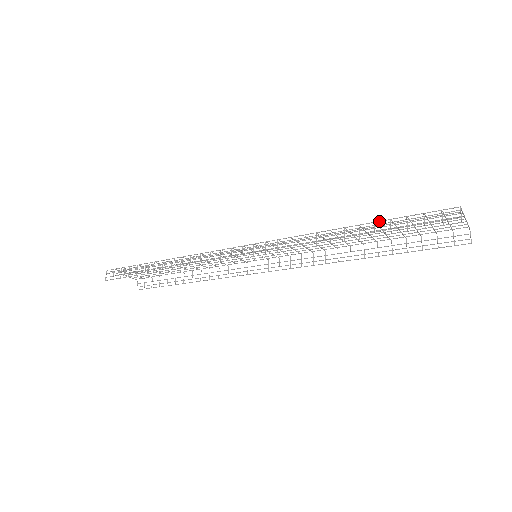
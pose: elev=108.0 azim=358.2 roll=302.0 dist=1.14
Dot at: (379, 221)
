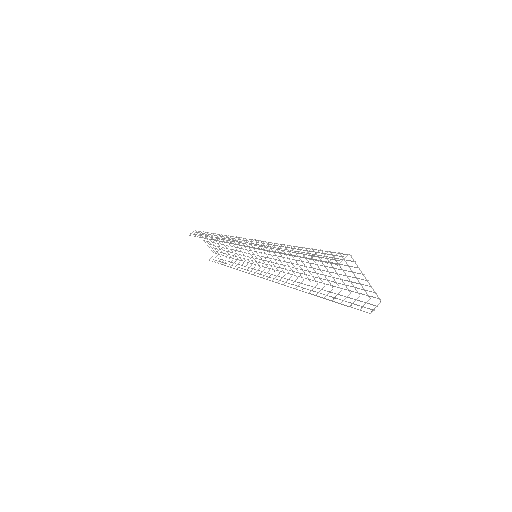
Dot at: (308, 248)
